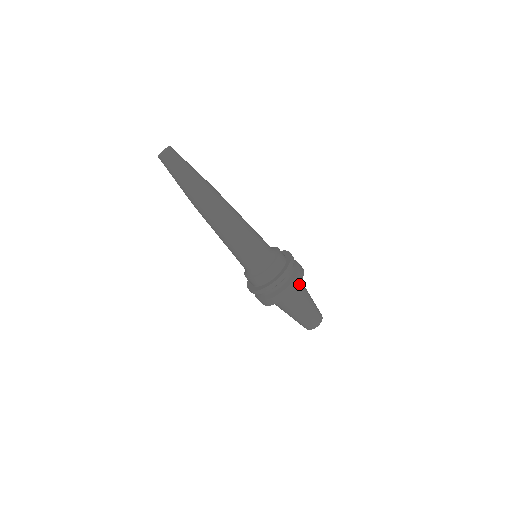
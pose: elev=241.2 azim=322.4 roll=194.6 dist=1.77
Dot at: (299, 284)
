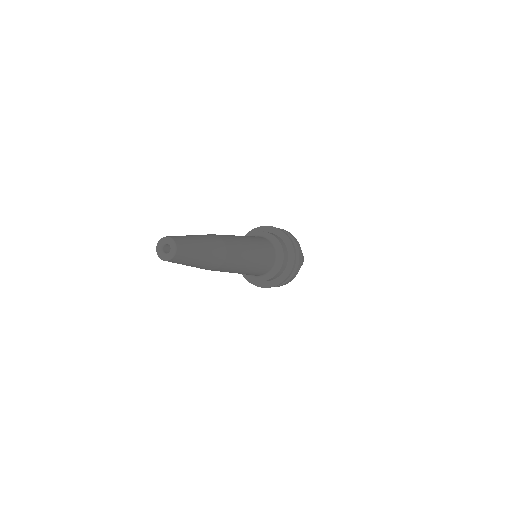
Dot at: occluded
